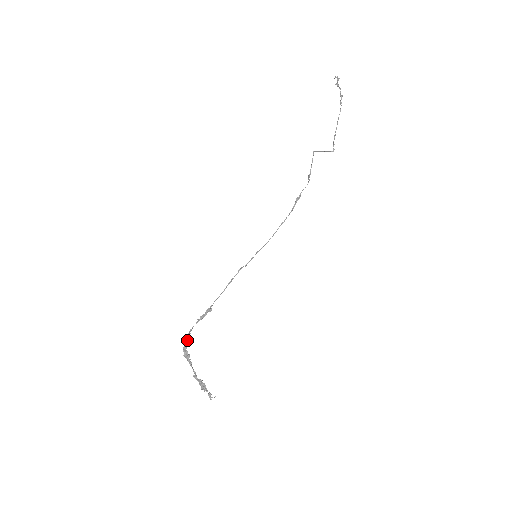
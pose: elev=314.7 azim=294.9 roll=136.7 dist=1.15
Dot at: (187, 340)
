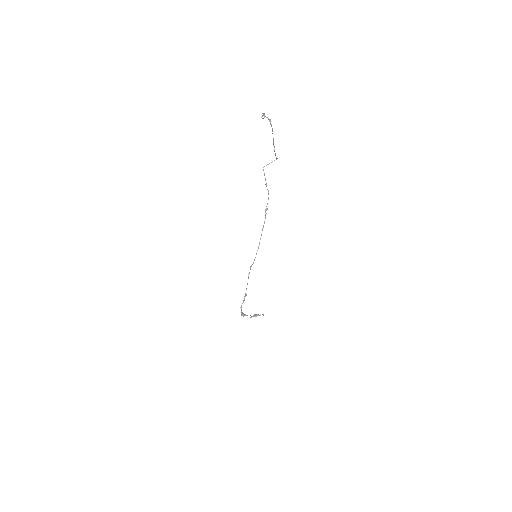
Dot at: (242, 313)
